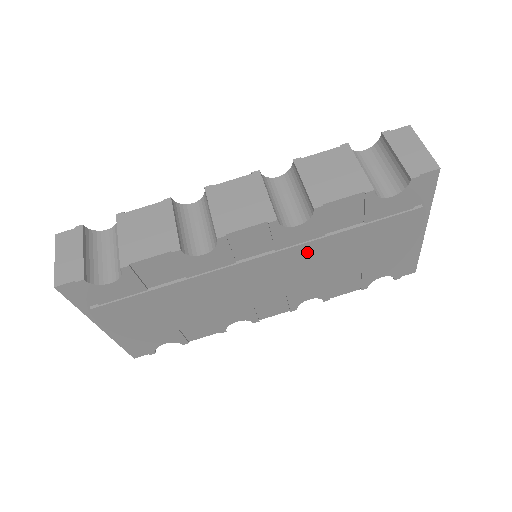
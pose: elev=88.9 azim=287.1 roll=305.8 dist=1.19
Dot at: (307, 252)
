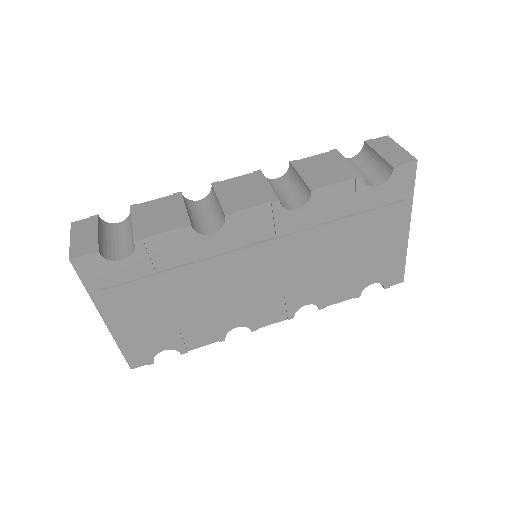
Dot at: (305, 242)
